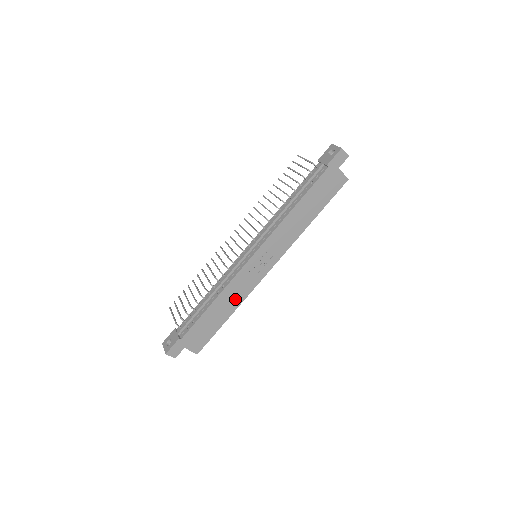
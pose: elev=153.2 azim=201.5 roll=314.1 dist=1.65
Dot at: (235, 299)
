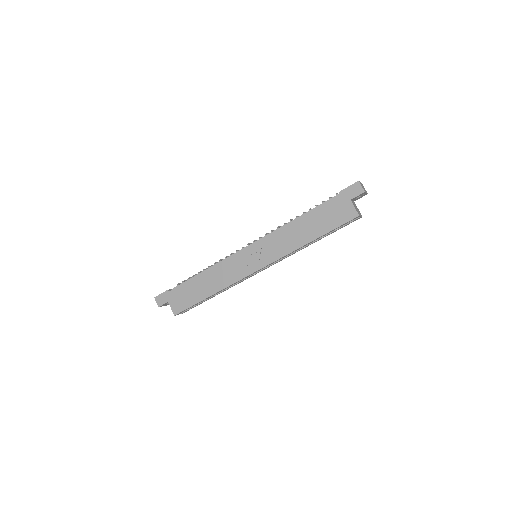
Dot at: (220, 281)
